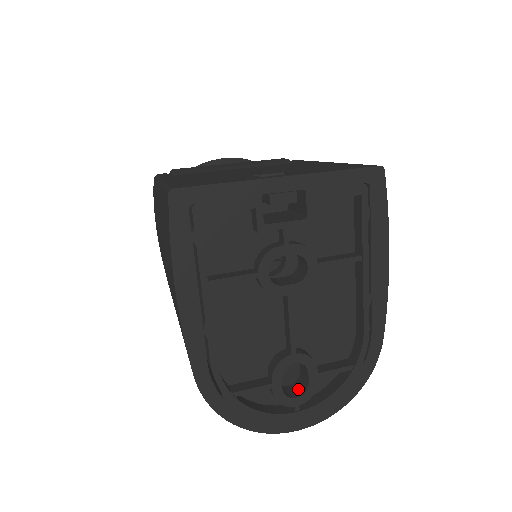
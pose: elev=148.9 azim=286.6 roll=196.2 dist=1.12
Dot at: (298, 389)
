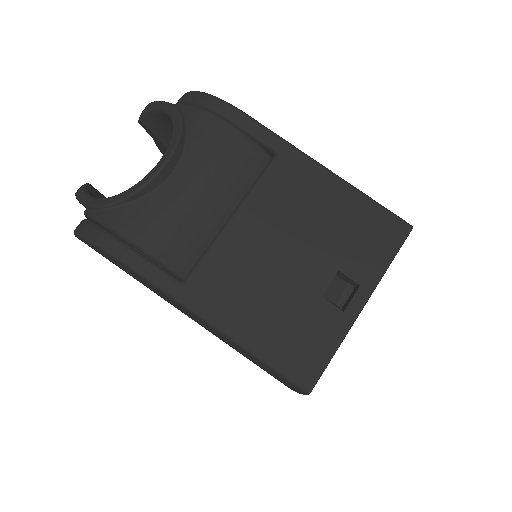
Dot at: occluded
